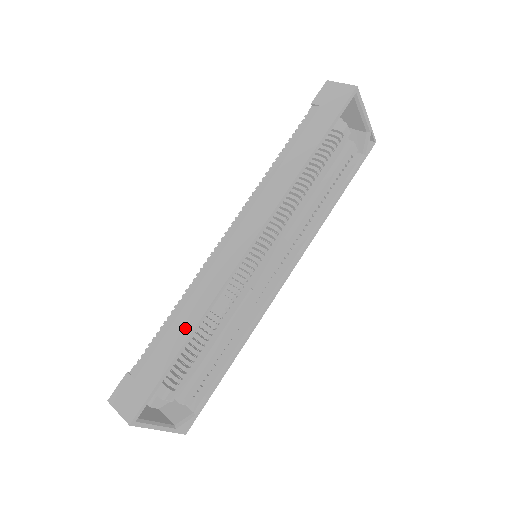
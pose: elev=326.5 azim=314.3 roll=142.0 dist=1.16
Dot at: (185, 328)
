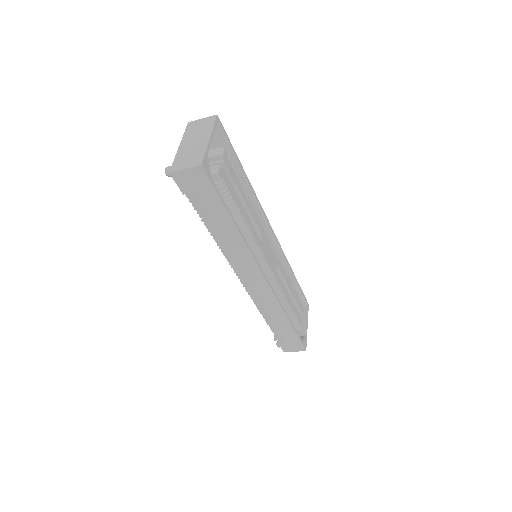
Dot at: occluded
